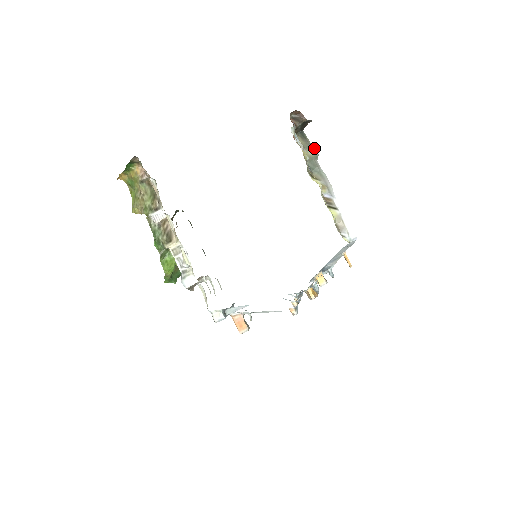
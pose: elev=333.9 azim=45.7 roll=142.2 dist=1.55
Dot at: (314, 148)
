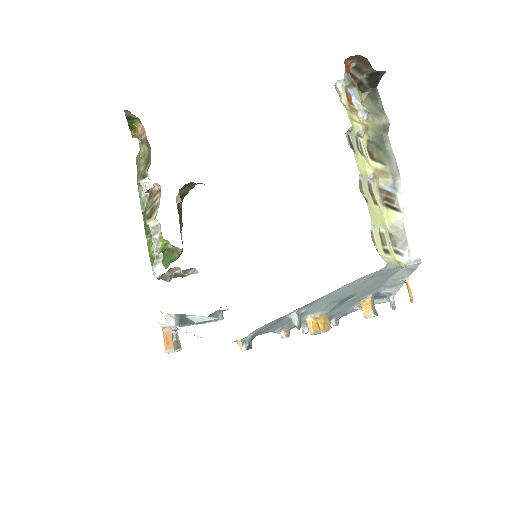
Dot at: (385, 114)
